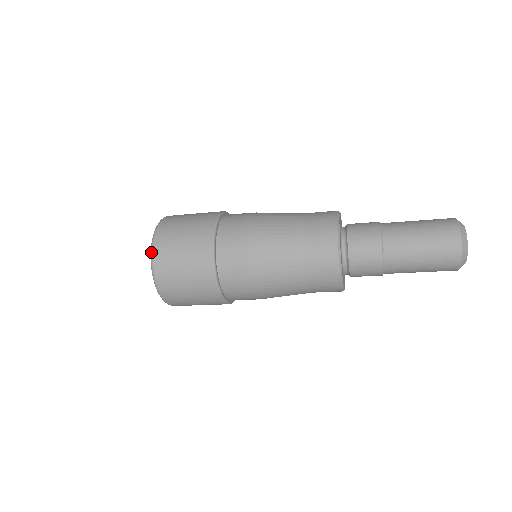
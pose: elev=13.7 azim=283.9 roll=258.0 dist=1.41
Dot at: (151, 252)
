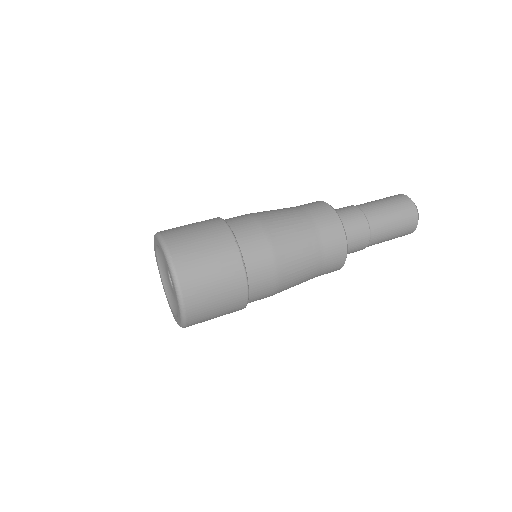
Dot at: (184, 322)
